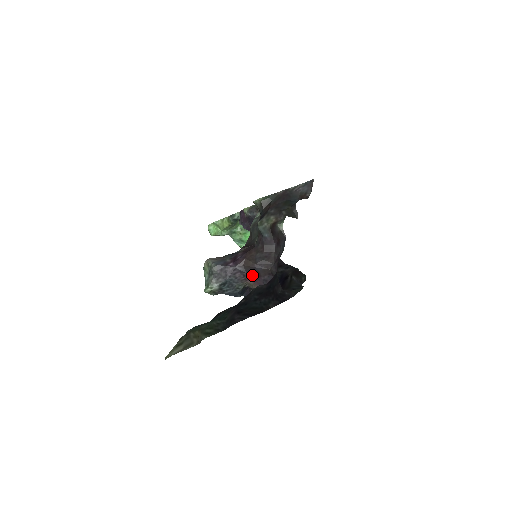
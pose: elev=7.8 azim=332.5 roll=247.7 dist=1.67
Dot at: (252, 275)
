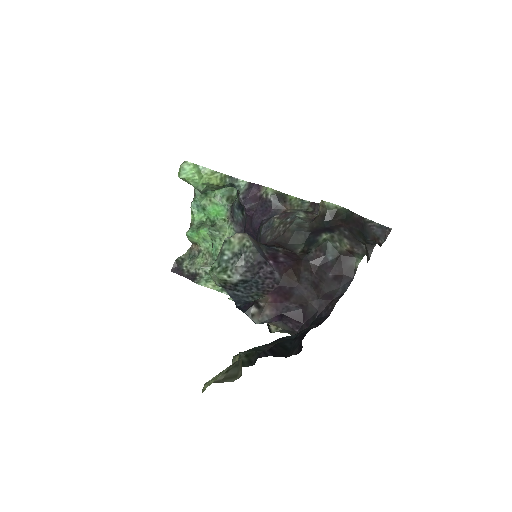
Dot at: (281, 292)
